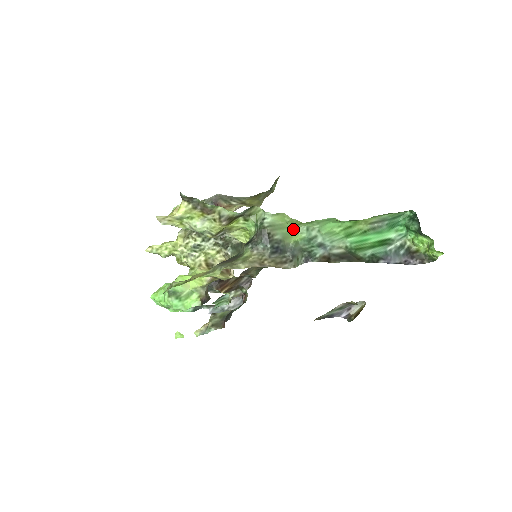
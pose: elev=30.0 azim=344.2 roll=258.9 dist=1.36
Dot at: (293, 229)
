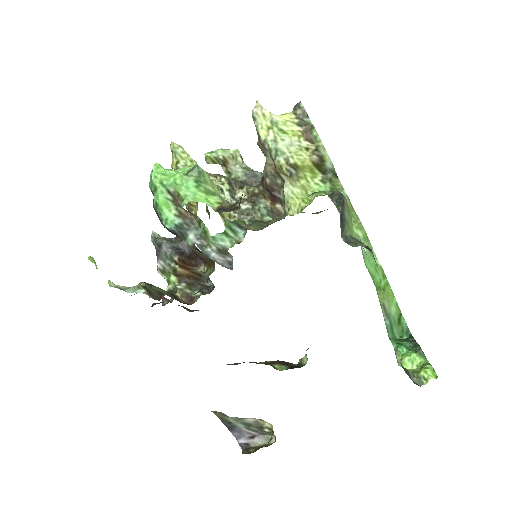
Dot at: (352, 228)
